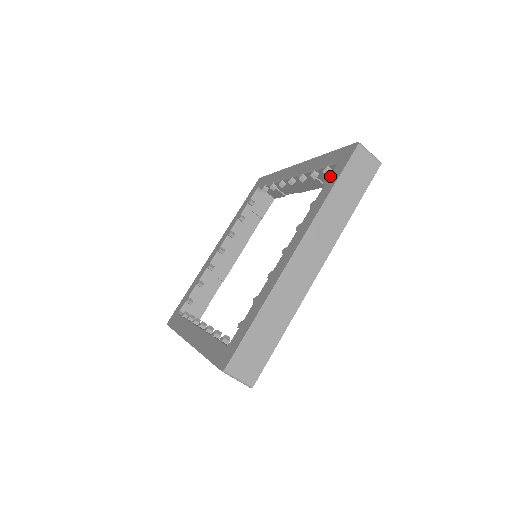
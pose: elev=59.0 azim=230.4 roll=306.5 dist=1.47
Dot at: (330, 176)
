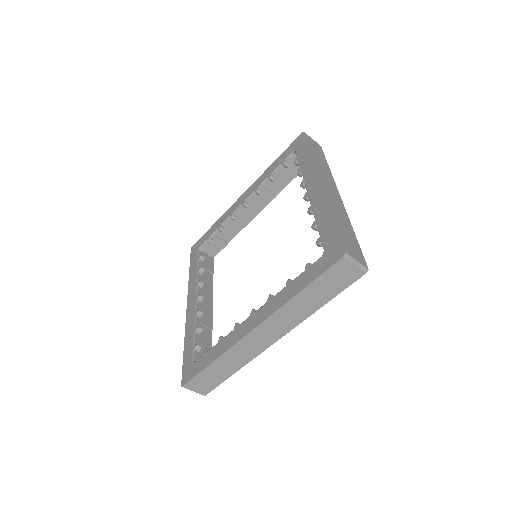
Dot at: (298, 154)
